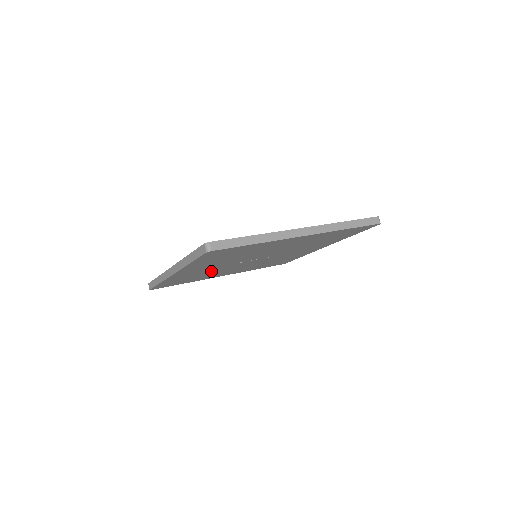
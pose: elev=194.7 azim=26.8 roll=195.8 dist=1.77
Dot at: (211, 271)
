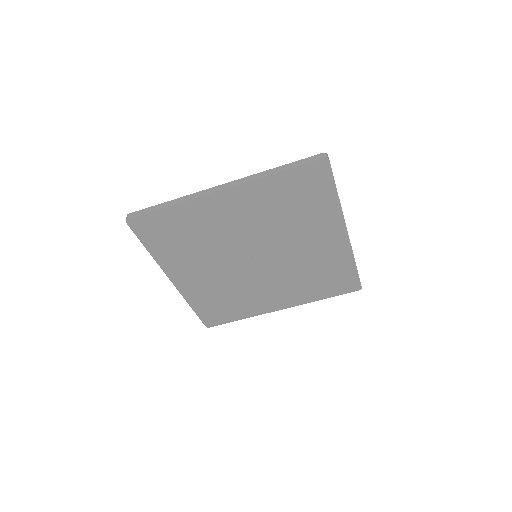
Dot at: (213, 239)
